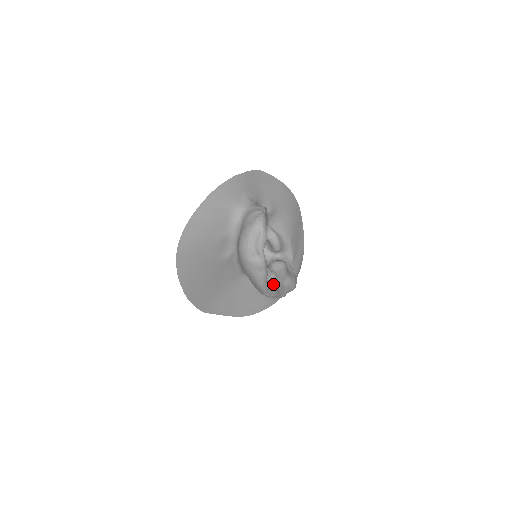
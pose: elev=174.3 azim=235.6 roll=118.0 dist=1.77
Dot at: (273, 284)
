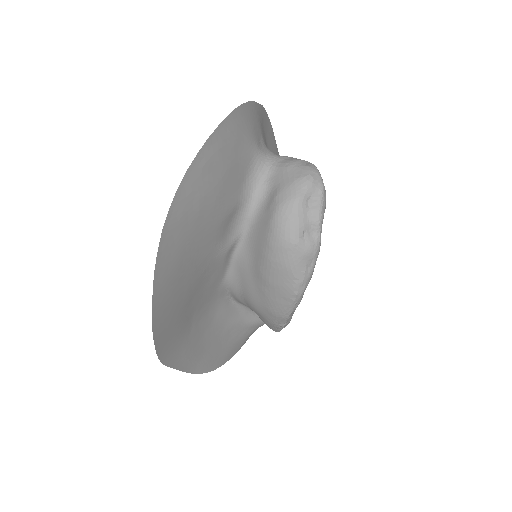
Dot at: occluded
